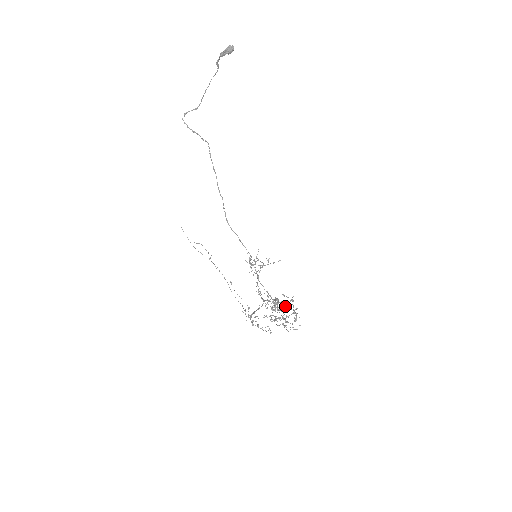
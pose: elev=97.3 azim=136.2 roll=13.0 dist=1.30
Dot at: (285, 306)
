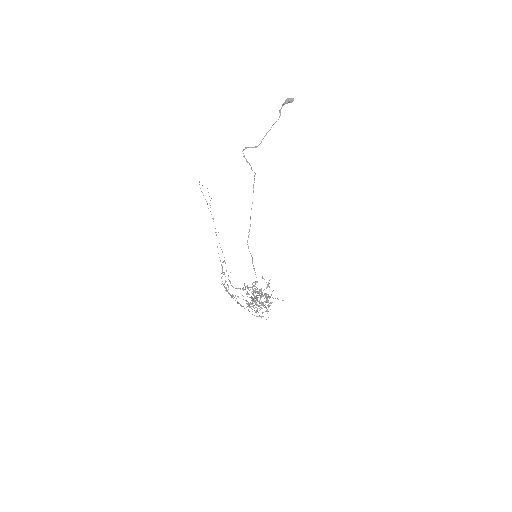
Dot at: (262, 292)
